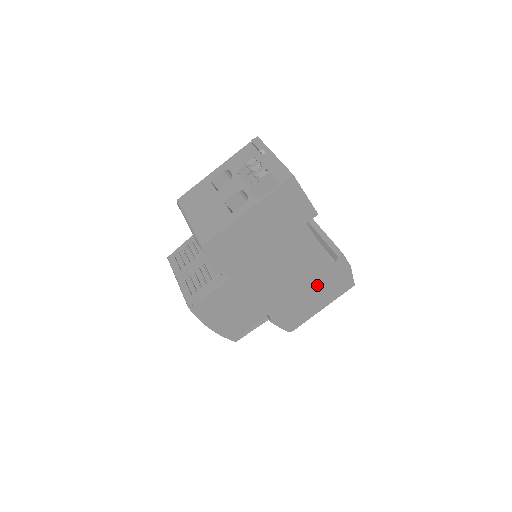
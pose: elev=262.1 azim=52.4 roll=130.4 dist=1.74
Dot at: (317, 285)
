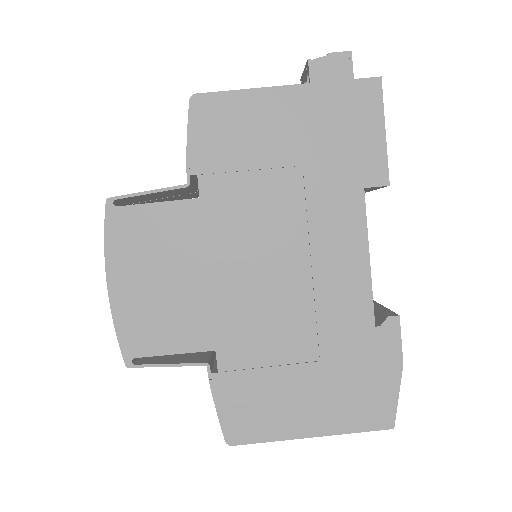
Dot at: (326, 357)
